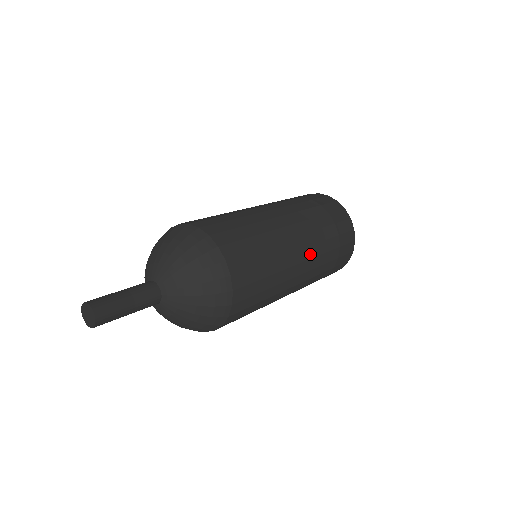
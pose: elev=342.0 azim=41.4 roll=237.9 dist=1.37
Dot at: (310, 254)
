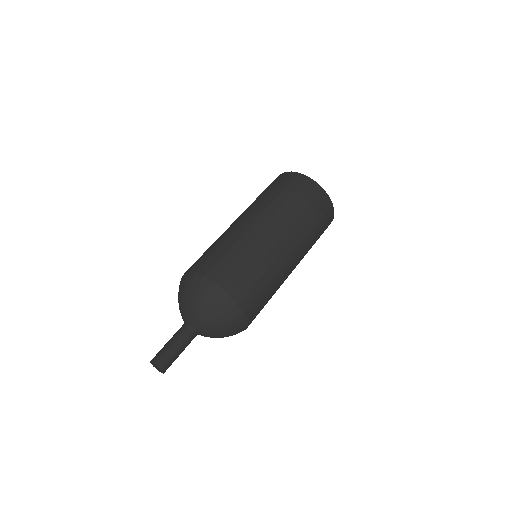
Dot at: (297, 264)
